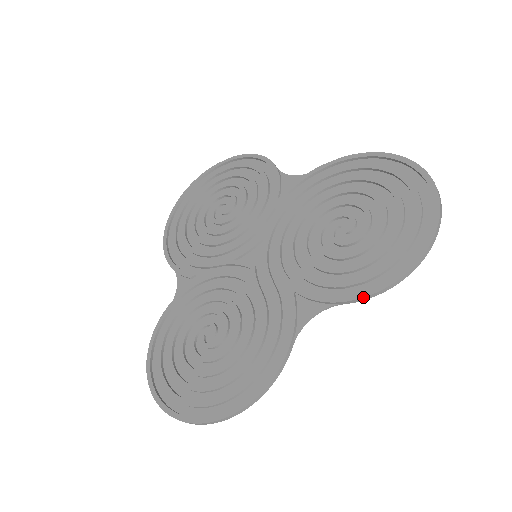
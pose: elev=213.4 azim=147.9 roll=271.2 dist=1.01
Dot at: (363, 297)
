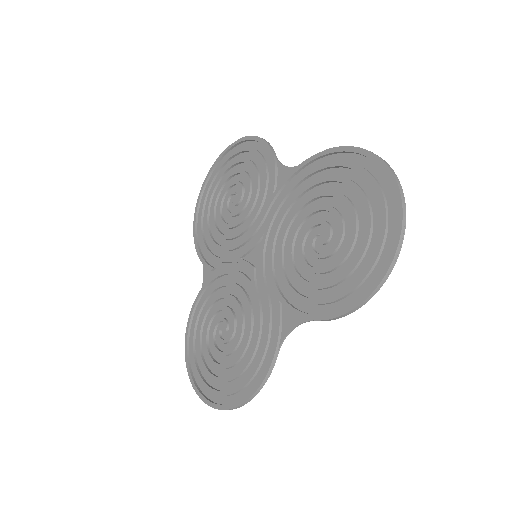
Dot at: (329, 319)
